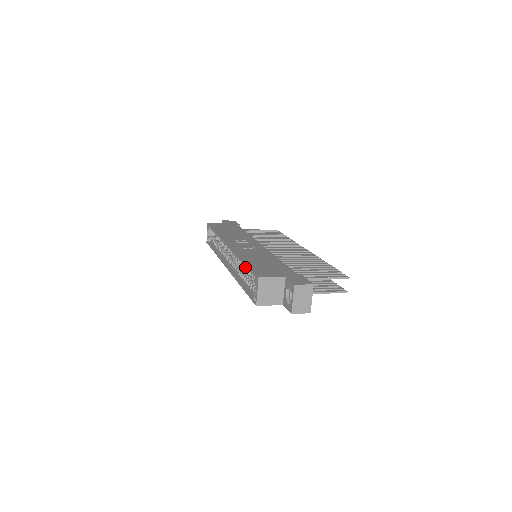
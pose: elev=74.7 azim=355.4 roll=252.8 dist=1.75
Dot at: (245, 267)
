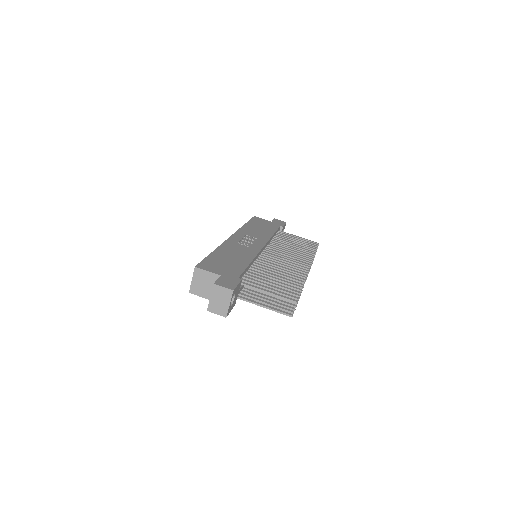
Dot at: occluded
